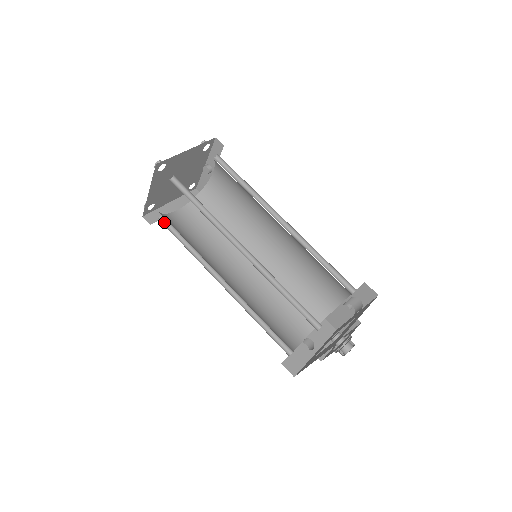
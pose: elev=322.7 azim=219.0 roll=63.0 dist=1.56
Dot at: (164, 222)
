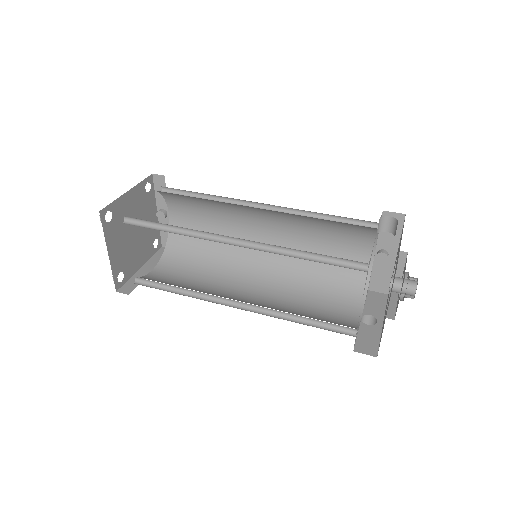
Dot at: (142, 284)
